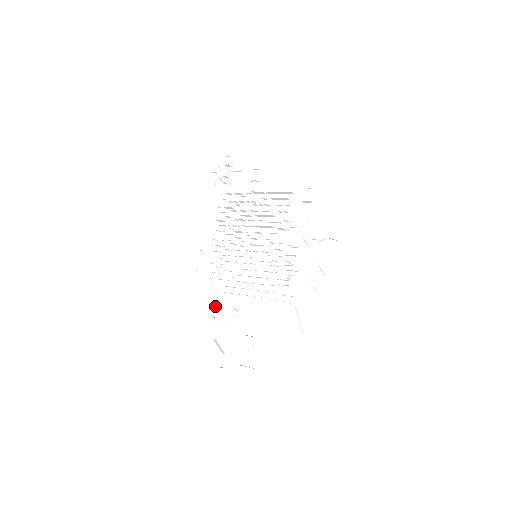
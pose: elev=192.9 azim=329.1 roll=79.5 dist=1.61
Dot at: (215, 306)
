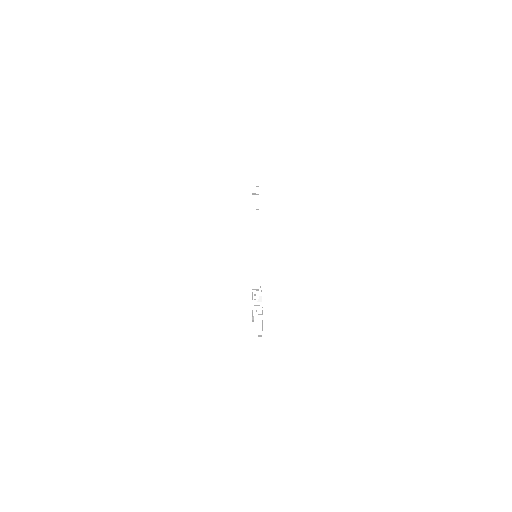
Dot at: occluded
